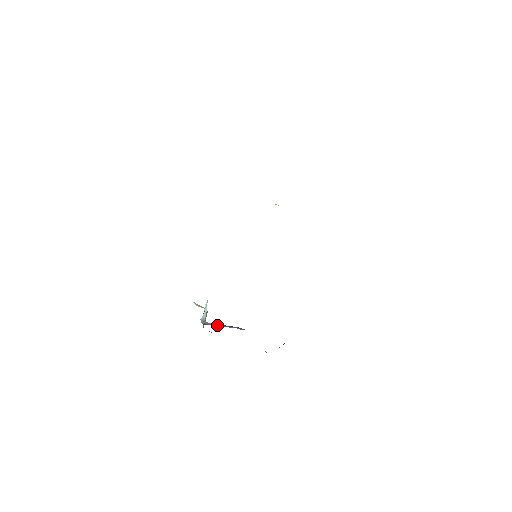
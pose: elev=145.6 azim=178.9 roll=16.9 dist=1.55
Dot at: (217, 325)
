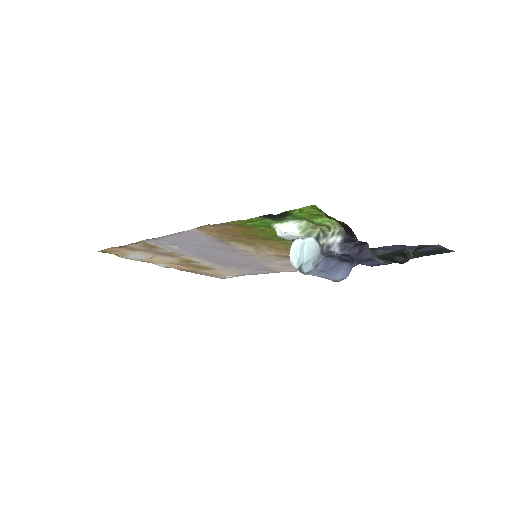
Dot at: (326, 266)
